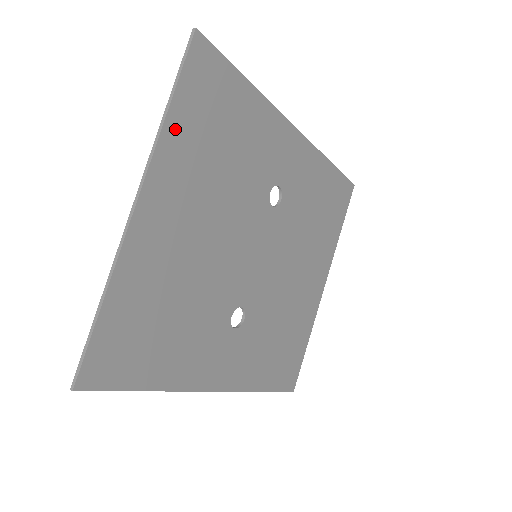
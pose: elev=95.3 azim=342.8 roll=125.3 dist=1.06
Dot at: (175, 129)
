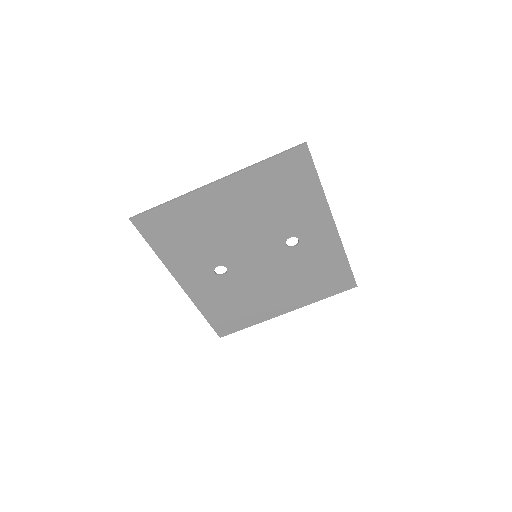
Dot at: (259, 171)
